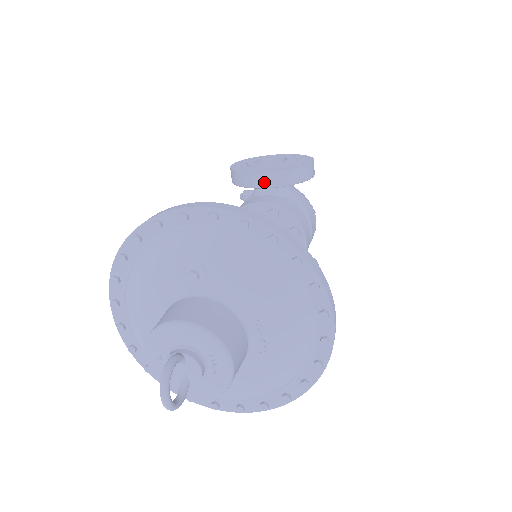
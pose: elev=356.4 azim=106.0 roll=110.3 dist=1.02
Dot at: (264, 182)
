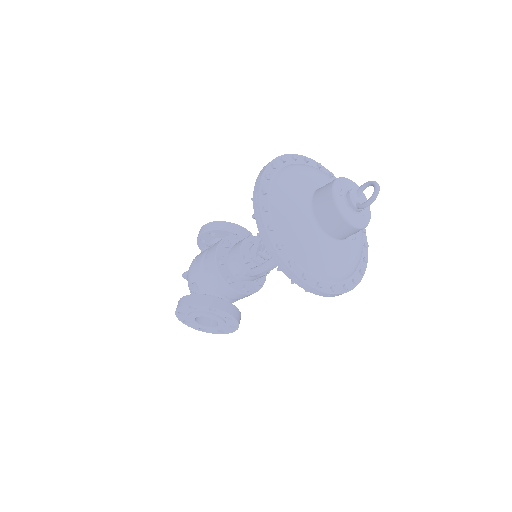
Dot at: (244, 234)
